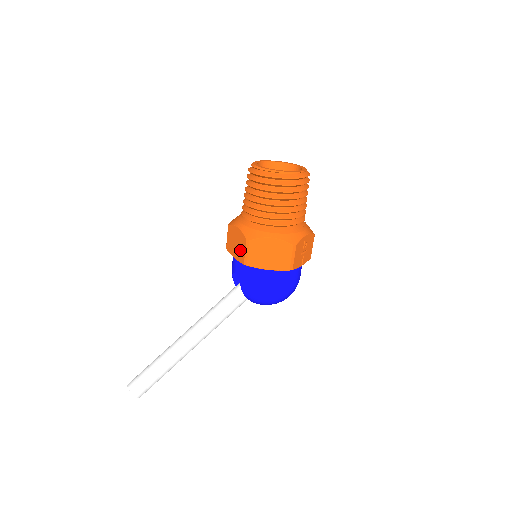
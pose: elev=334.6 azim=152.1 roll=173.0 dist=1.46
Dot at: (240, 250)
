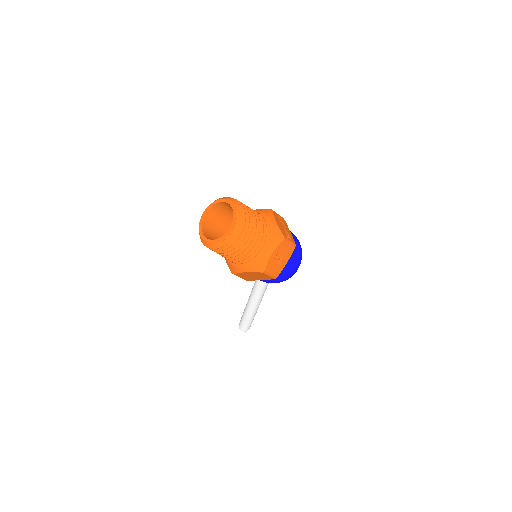
Dot at: occluded
